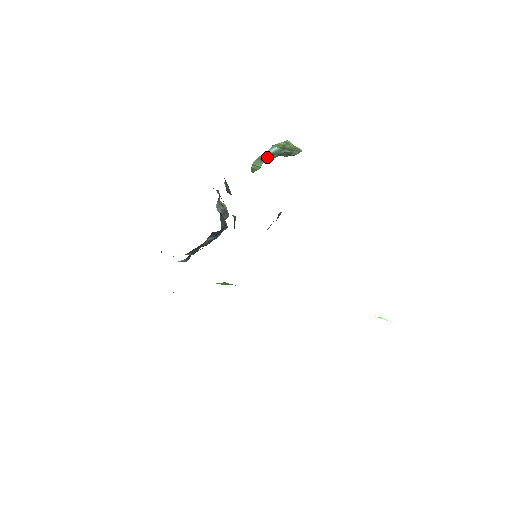
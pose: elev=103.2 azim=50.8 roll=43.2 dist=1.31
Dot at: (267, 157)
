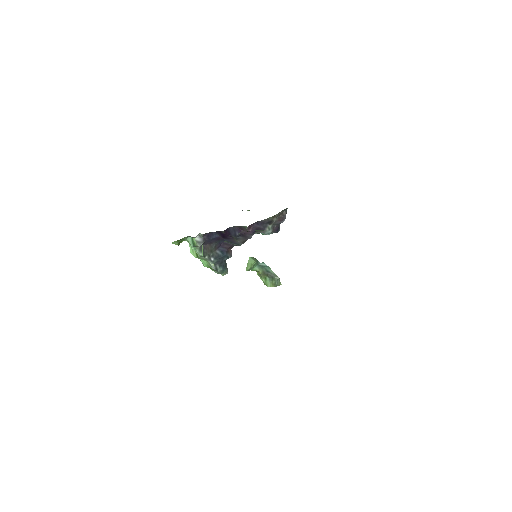
Dot at: (259, 266)
